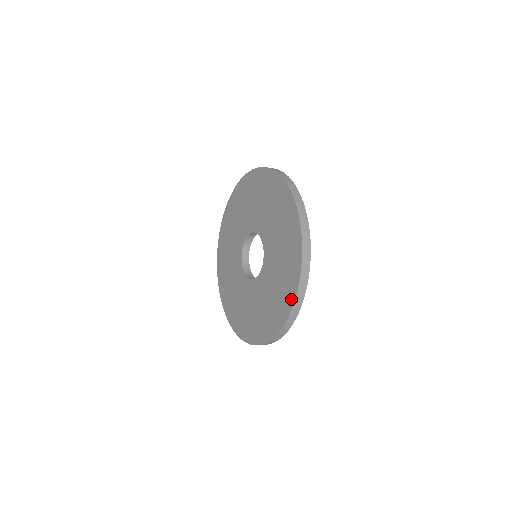
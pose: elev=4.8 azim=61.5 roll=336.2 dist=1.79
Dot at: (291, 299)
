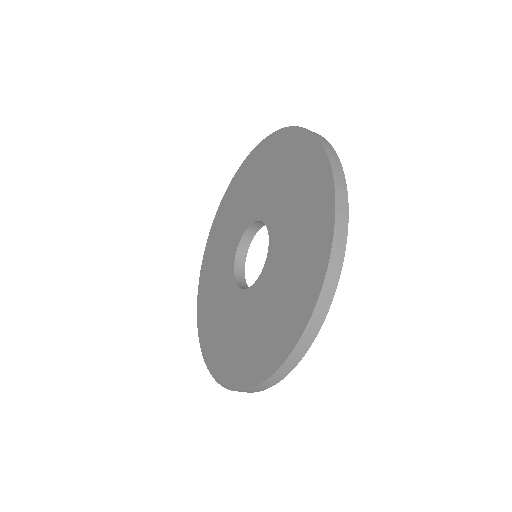
Dot at: (322, 164)
